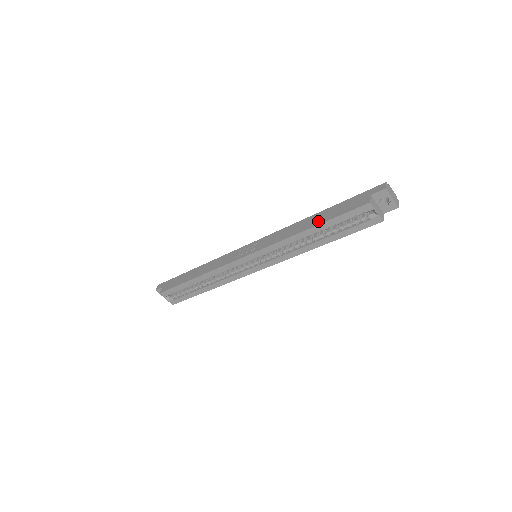
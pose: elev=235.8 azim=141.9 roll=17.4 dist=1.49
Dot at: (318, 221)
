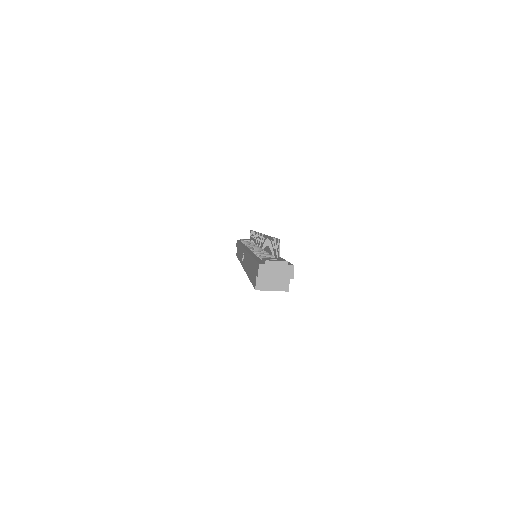
Dot at: (249, 273)
